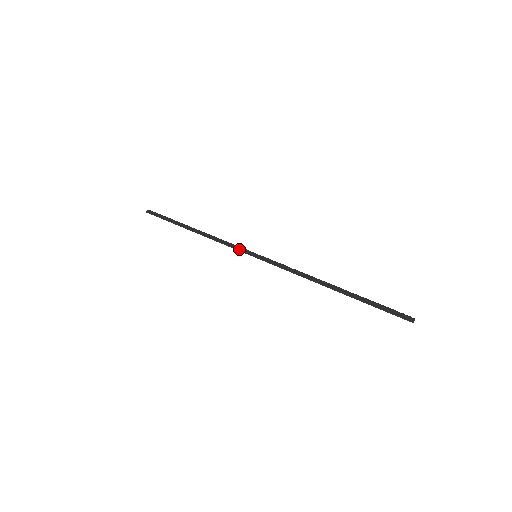
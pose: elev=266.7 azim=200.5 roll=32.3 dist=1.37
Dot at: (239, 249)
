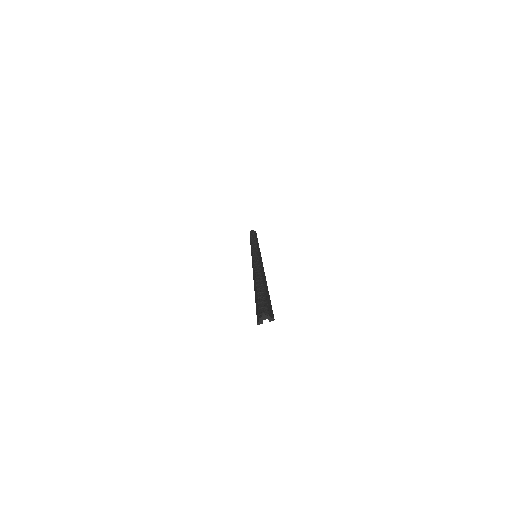
Dot at: (251, 253)
